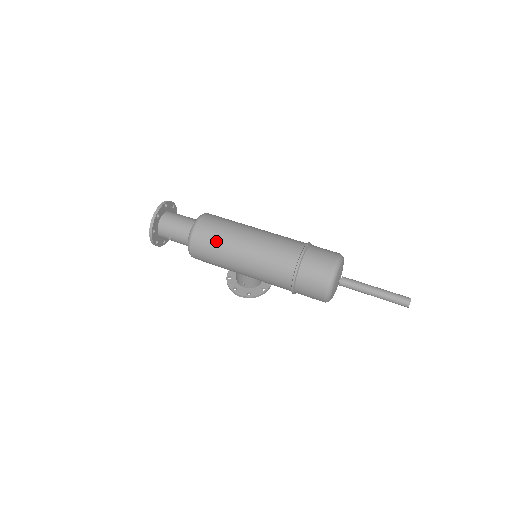
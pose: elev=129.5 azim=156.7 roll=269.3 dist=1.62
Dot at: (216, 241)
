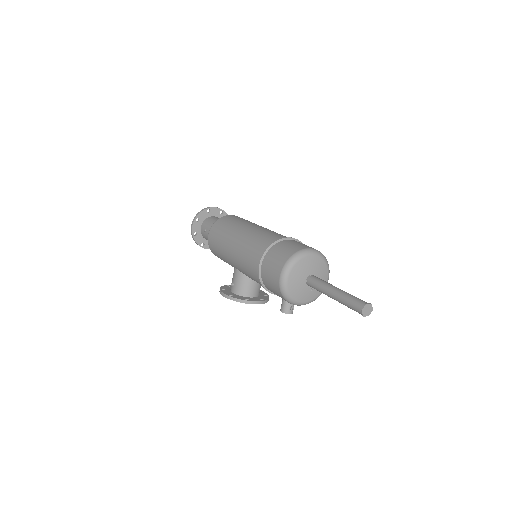
Dot at: (230, 224)
